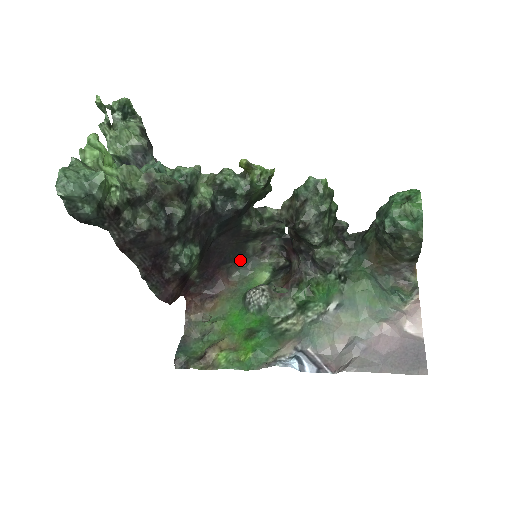
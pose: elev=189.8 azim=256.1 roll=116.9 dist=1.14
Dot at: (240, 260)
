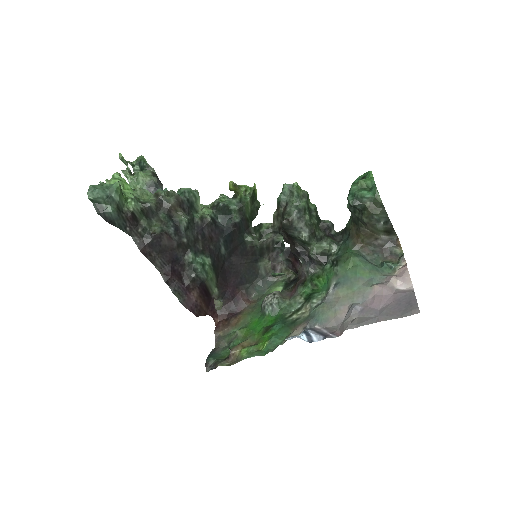
Dot at: (256, 281)
